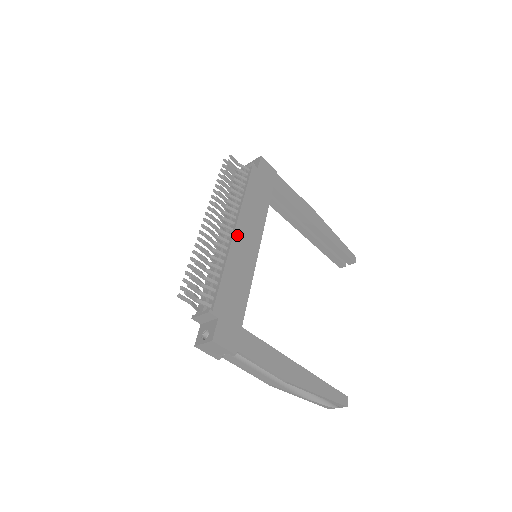
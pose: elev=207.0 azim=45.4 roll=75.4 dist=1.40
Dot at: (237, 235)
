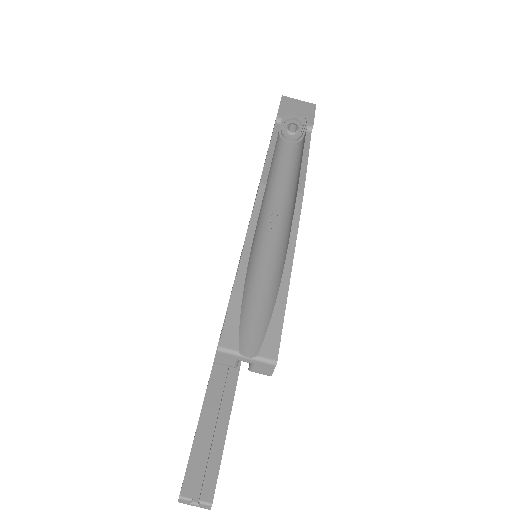
Dot at: occluded
